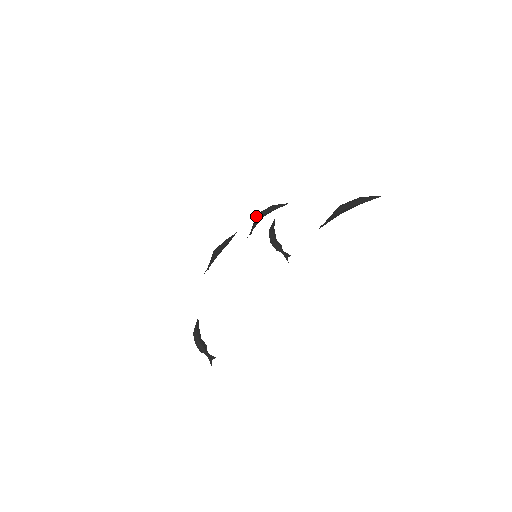
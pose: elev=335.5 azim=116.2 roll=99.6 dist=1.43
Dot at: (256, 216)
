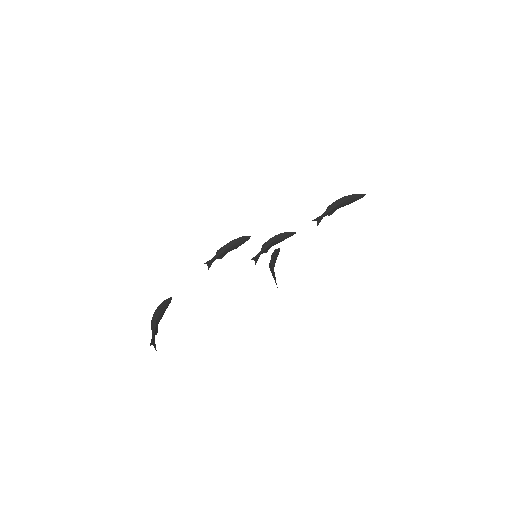
Dot at: (268, 241)
